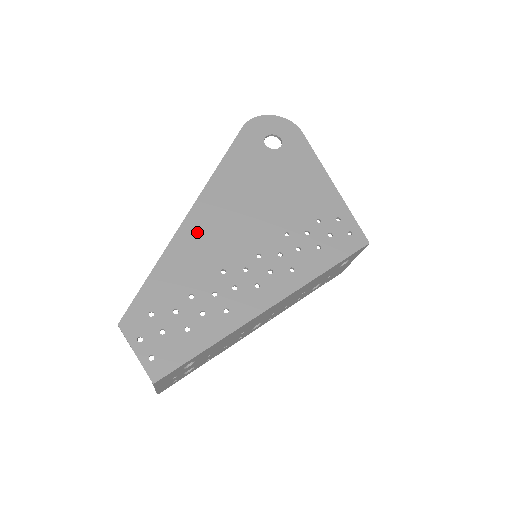
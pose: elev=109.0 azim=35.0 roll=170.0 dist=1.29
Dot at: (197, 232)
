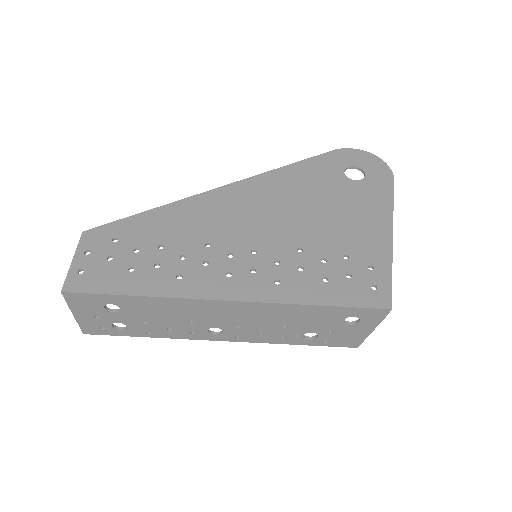
Dot at: (215, 203)
